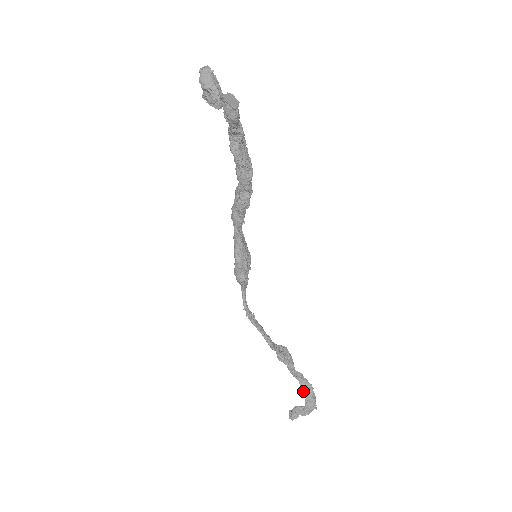
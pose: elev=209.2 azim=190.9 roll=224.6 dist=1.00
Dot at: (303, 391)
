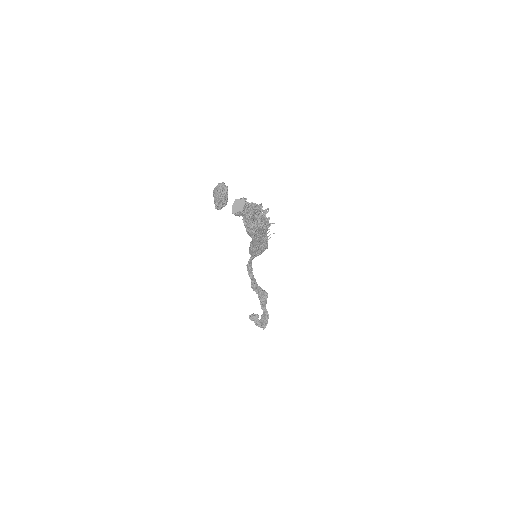
Dot at: (261, 317)
